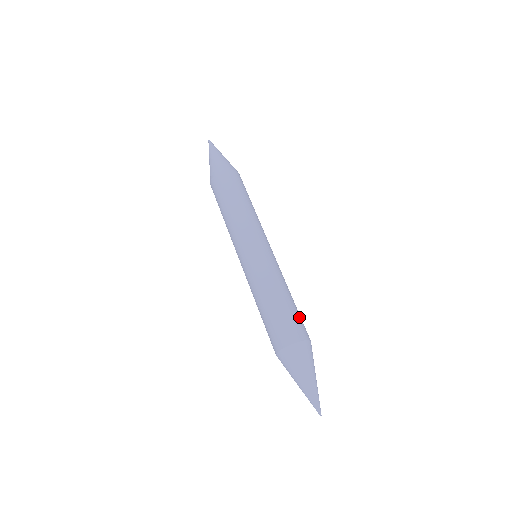
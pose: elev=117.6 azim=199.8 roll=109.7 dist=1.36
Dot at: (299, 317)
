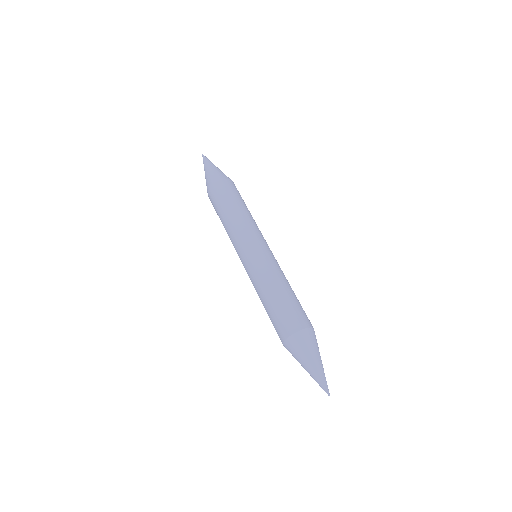
Dot at: occluded
